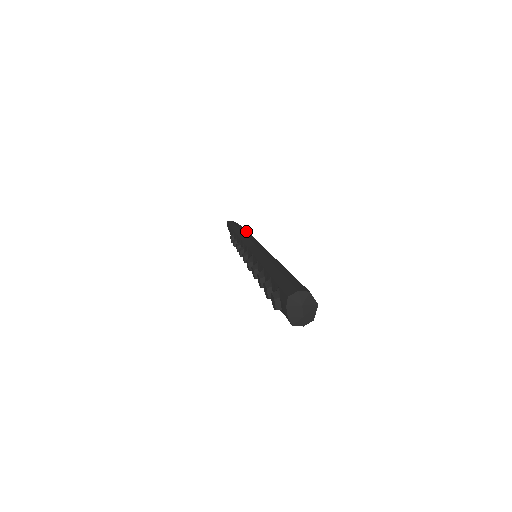
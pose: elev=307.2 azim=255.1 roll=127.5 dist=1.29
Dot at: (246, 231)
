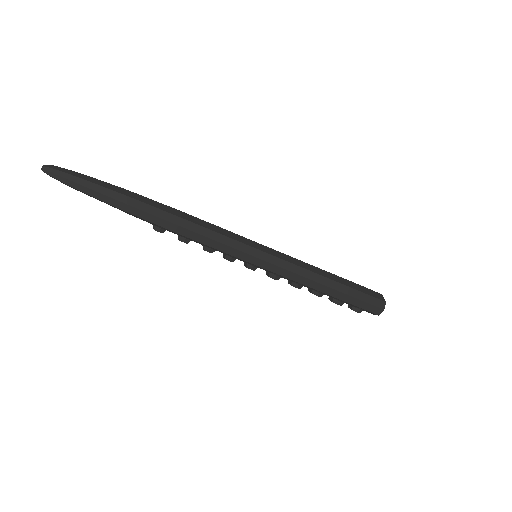
Dot at: (186, 222)
